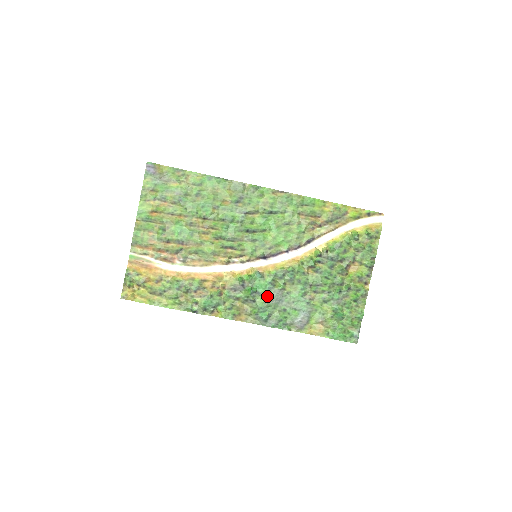
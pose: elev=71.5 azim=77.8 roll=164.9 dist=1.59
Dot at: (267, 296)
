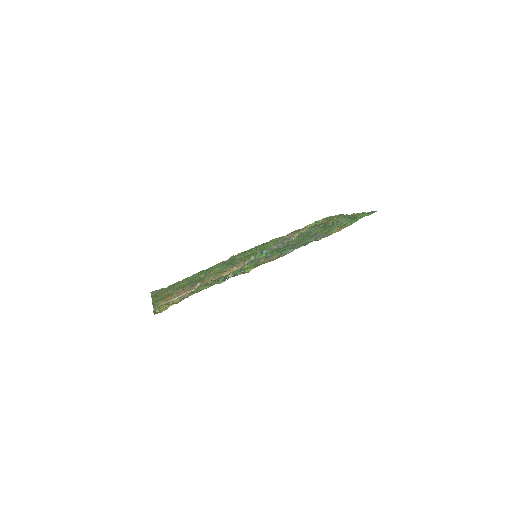
Dot at: (281, 250)
